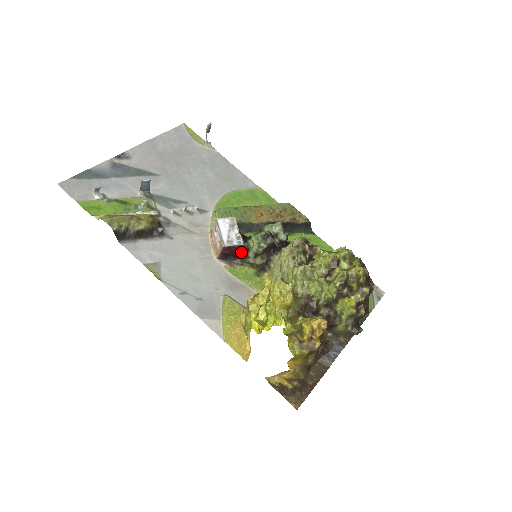
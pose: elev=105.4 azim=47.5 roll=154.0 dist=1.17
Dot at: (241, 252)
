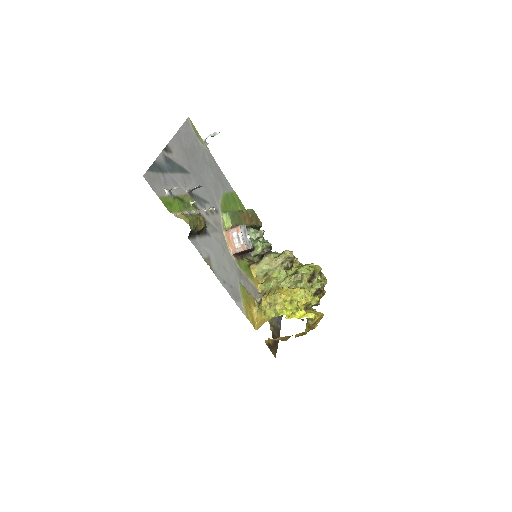
Dot at: (248, 252)
